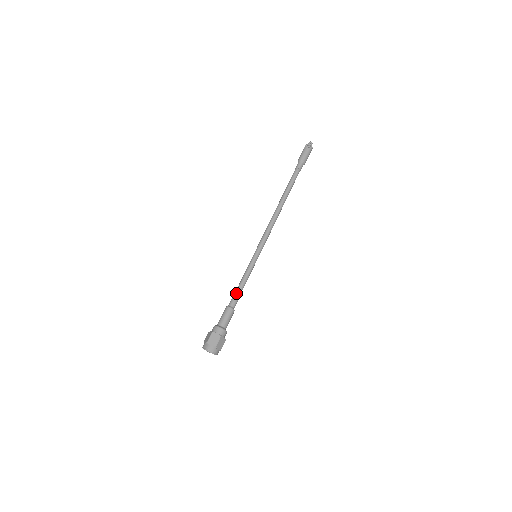
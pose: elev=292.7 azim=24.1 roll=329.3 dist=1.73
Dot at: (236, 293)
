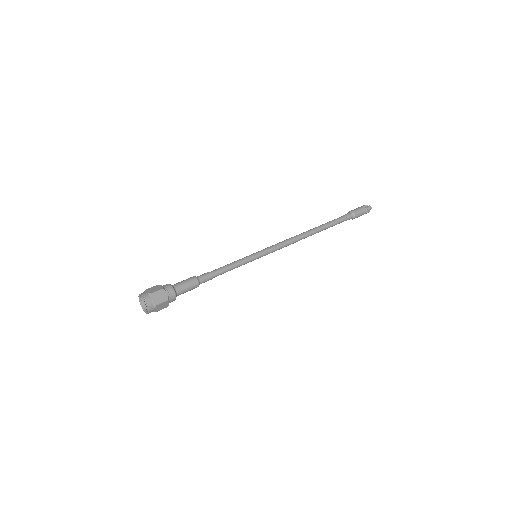
Dot at: (214, 272)
